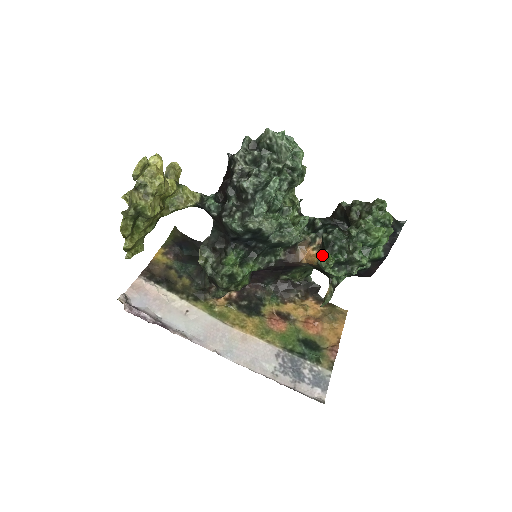
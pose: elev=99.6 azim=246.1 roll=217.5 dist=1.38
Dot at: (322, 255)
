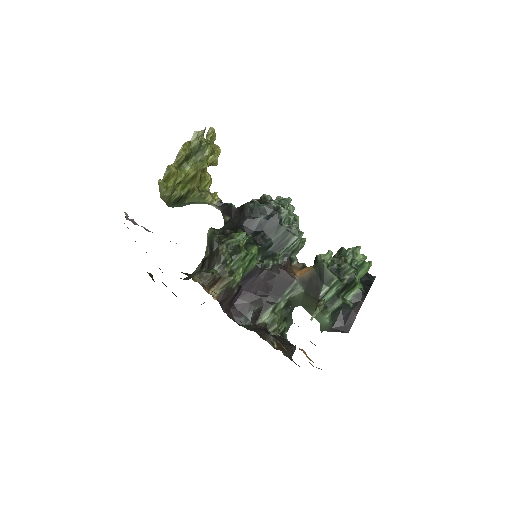
Dot at: occluded
